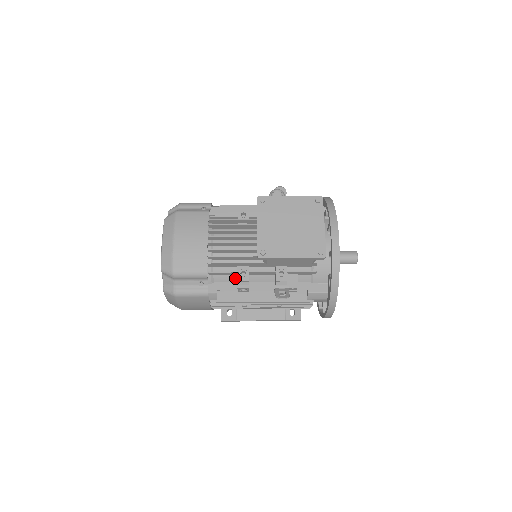
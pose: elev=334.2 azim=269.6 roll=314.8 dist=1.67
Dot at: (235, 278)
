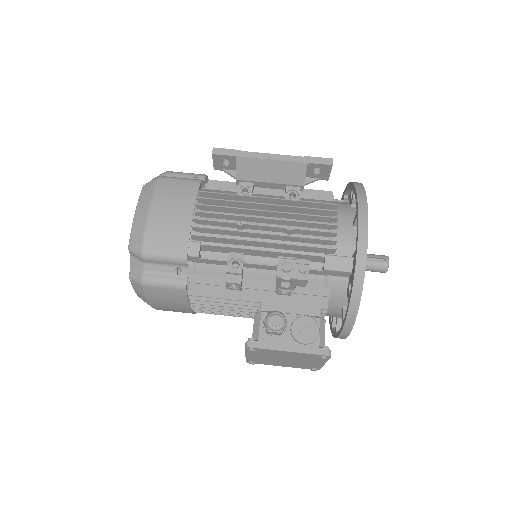
Dot at: occluded
